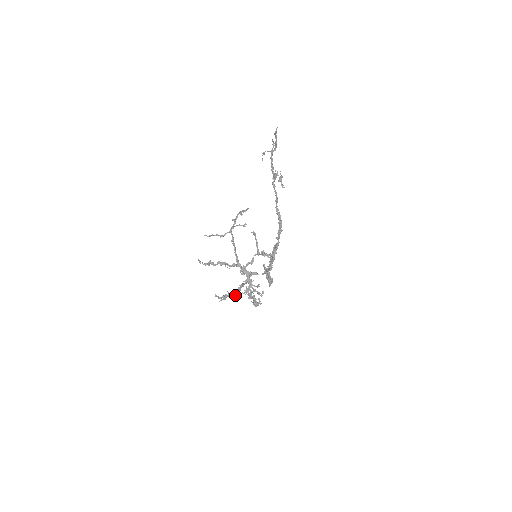
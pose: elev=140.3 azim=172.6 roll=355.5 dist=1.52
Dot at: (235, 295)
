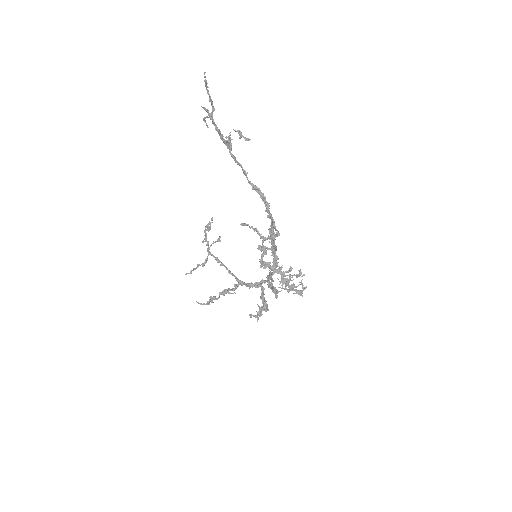
Dot at: (267, 305)
